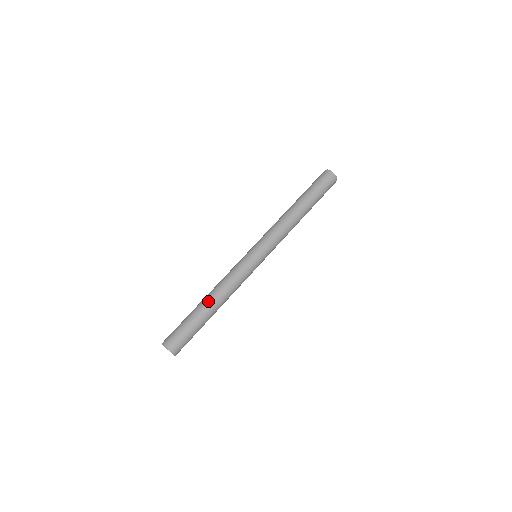
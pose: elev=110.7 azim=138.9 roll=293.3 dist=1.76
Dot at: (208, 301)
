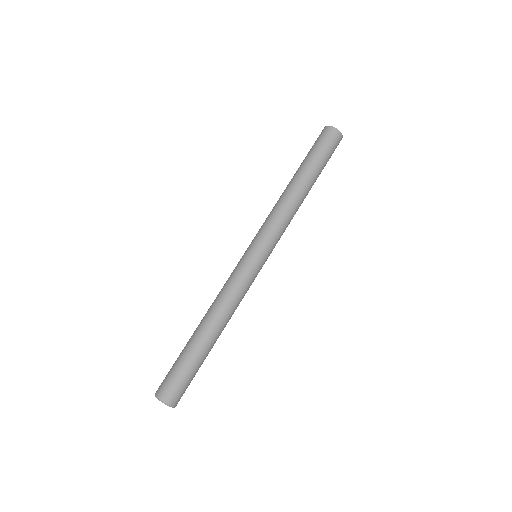
Dot at: (215, 335)
